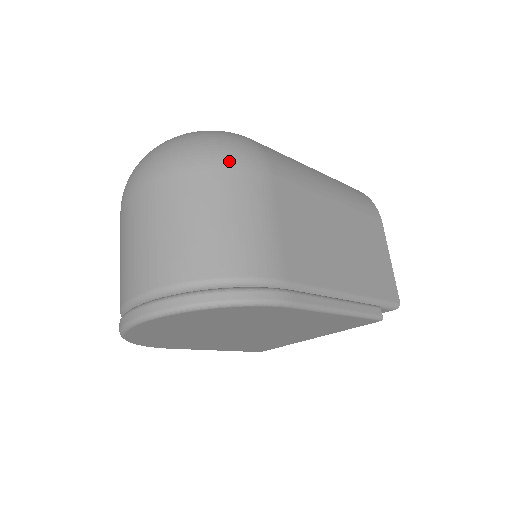
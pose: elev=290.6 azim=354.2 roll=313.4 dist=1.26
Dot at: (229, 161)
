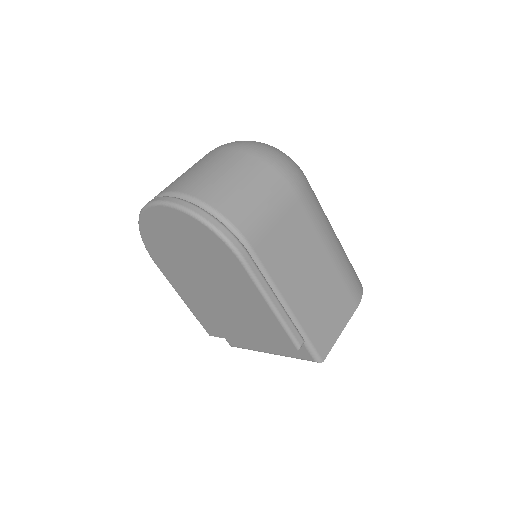
Dot at: (279, 167)
